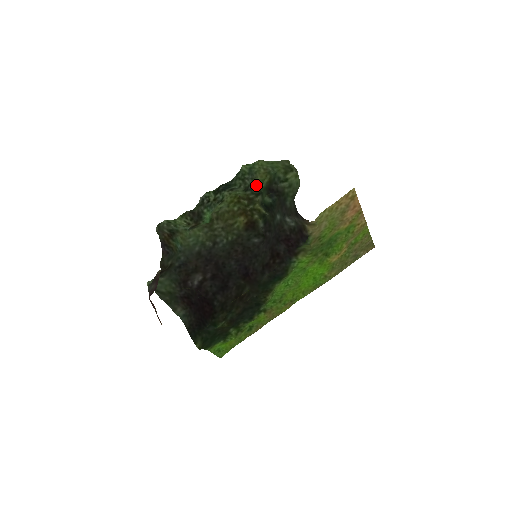
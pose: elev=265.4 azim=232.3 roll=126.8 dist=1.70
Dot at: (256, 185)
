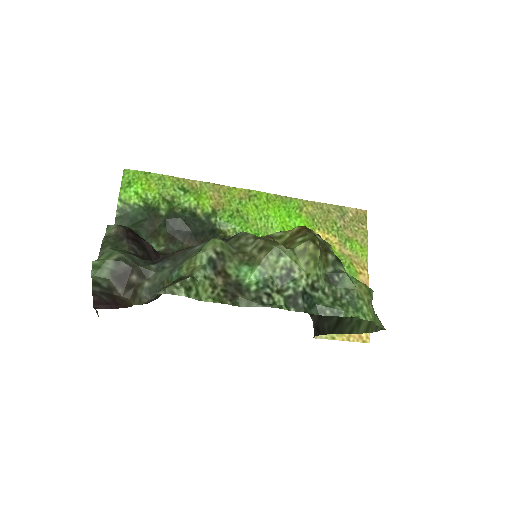
Dot at: (347, 274)
